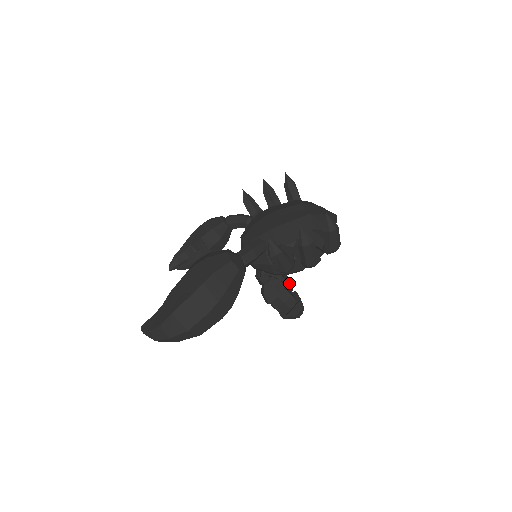
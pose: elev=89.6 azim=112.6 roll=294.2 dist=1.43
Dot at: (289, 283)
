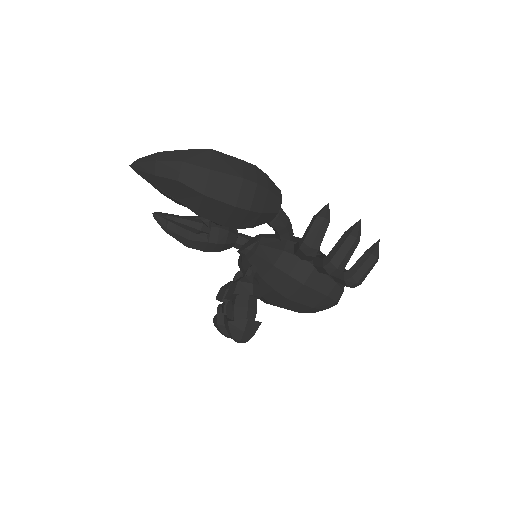
Dot at: occluded
